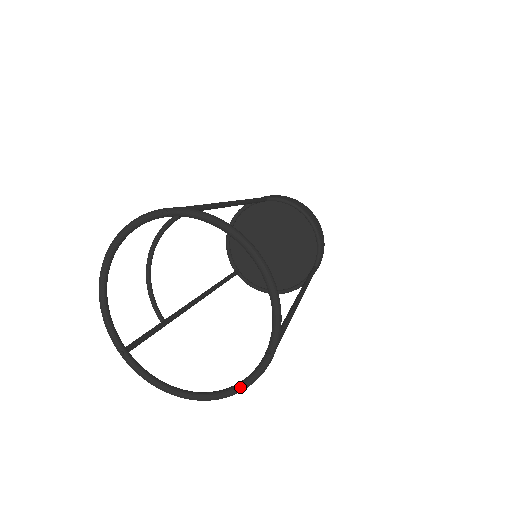
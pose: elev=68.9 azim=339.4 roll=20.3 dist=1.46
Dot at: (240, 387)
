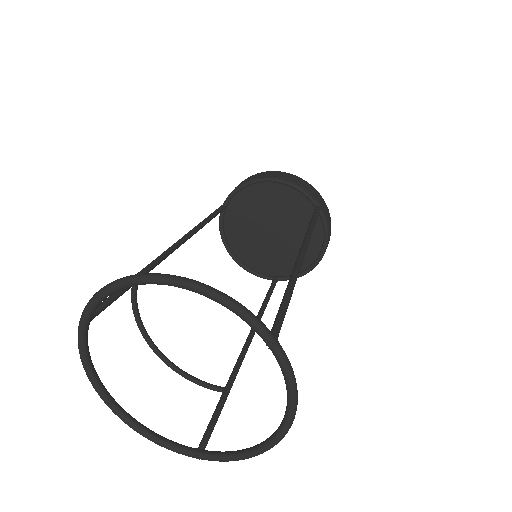
Dot at: (289, 394)
